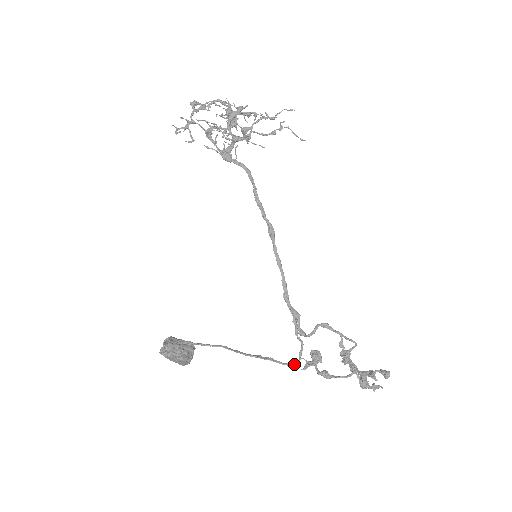
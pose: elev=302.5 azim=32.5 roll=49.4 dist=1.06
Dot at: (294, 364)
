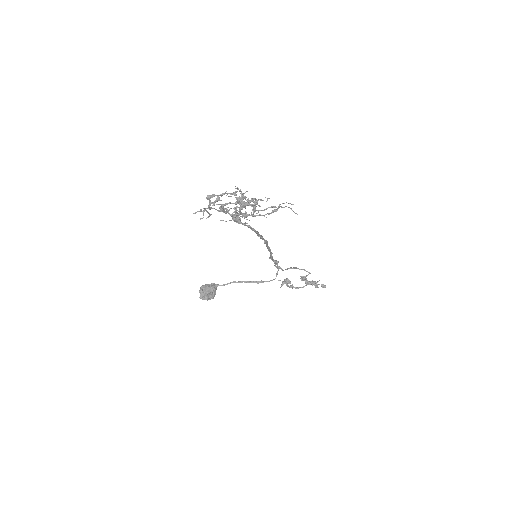
Dot at: occluded
